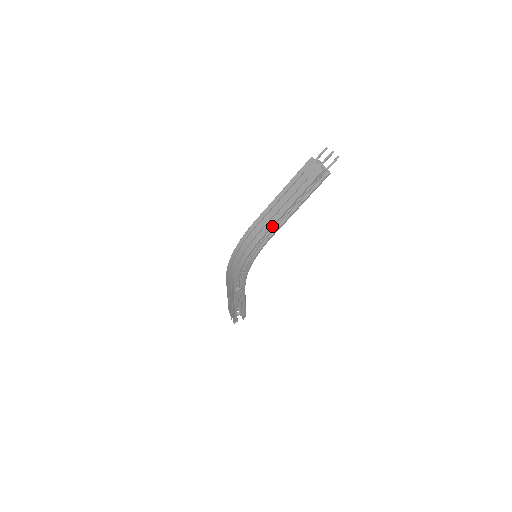
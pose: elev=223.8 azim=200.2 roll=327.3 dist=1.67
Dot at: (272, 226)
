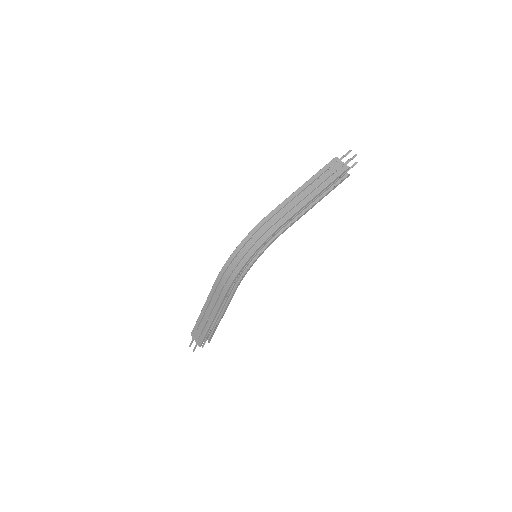
Dot at: (293, 216)
